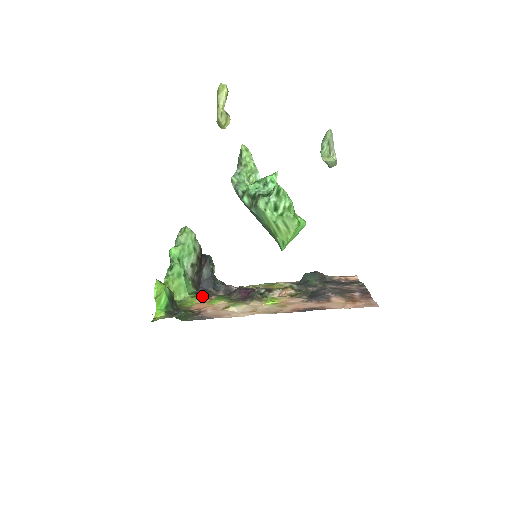
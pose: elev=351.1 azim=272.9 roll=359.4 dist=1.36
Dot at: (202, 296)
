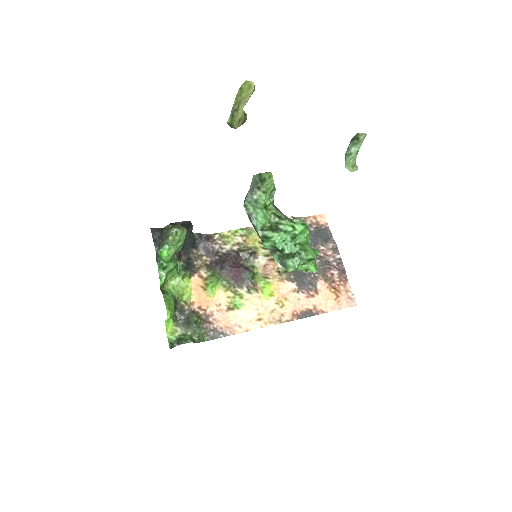
Dot at: (191, 273)
